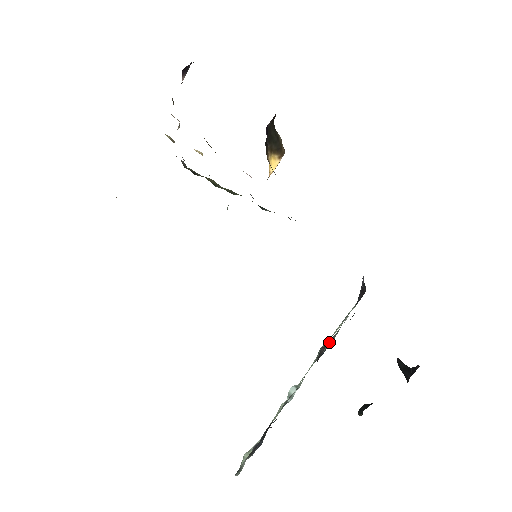
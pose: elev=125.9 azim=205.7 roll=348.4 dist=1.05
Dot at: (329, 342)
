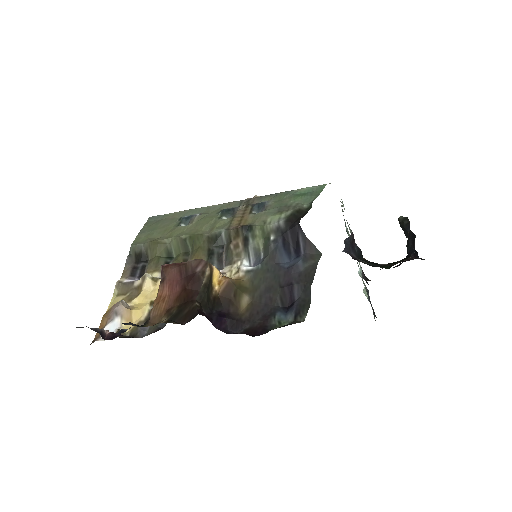
Dot at: occluded
